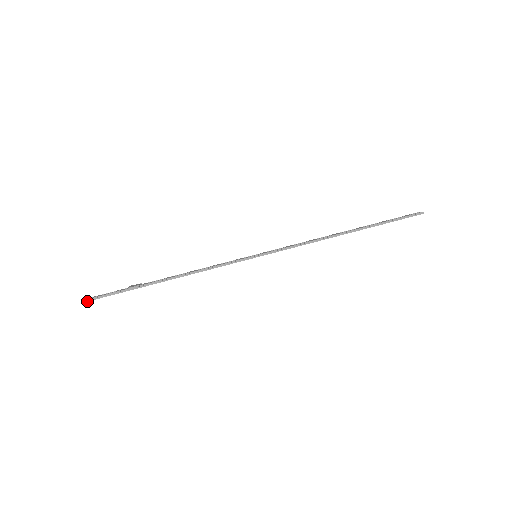
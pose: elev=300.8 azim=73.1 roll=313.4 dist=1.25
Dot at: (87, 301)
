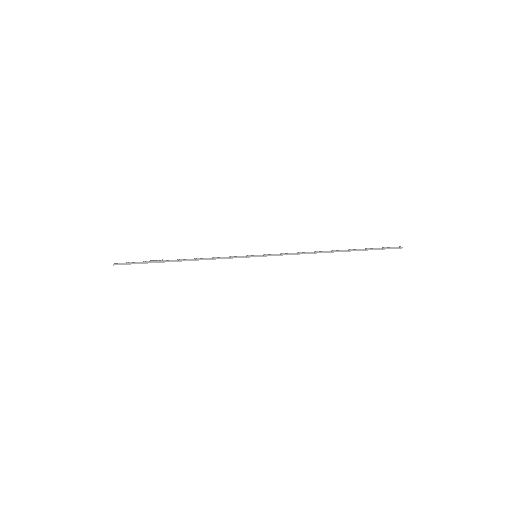
Dot at: occluded
